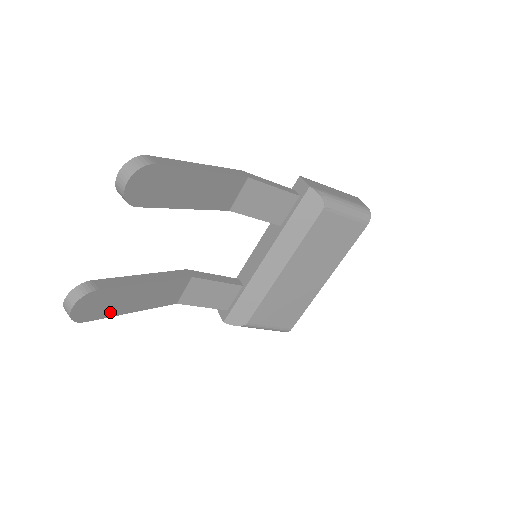
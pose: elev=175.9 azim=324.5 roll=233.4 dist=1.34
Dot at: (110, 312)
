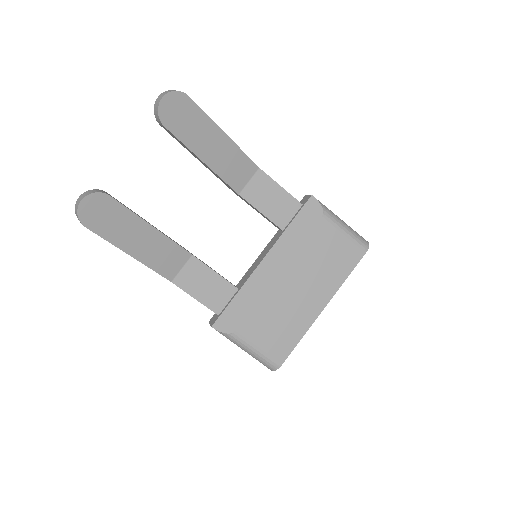
Dot at: (111, 235)
